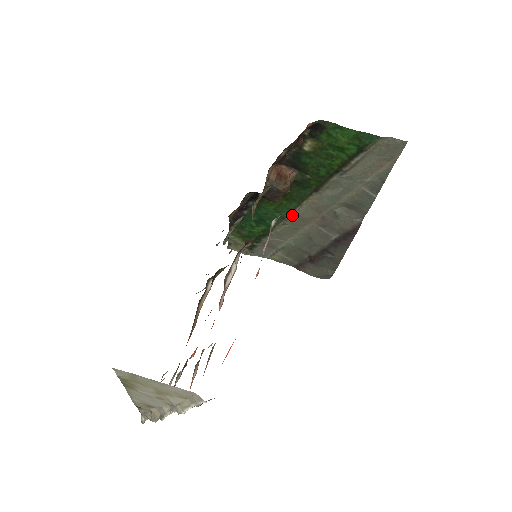
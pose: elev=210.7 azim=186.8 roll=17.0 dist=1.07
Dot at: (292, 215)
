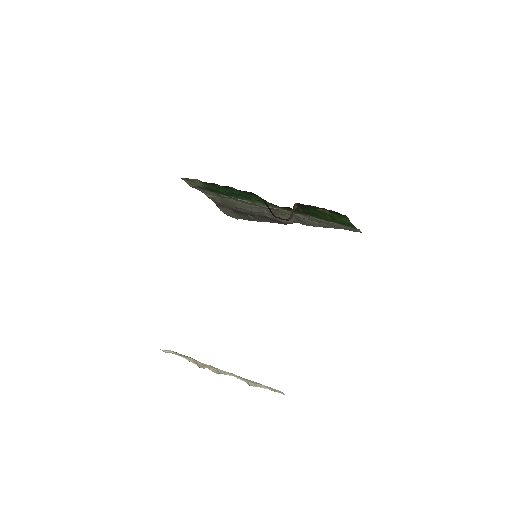
Dot at: (261, 204)
